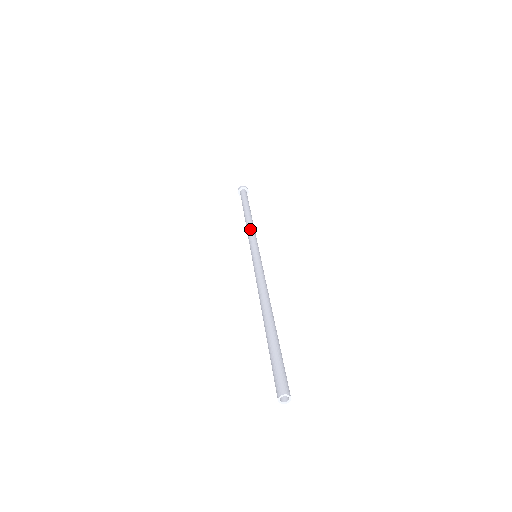
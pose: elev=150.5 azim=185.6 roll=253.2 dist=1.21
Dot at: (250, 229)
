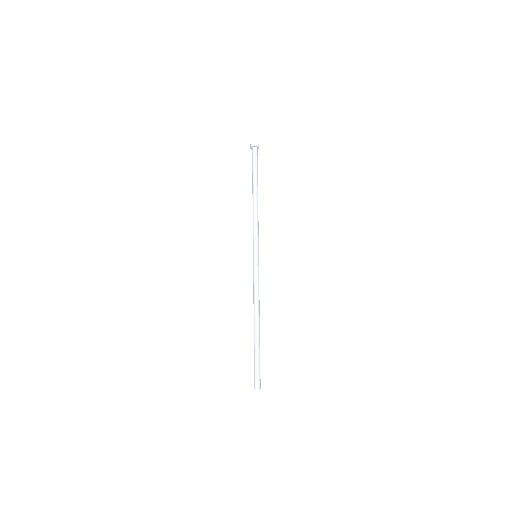
Dot at: (254, 221)
